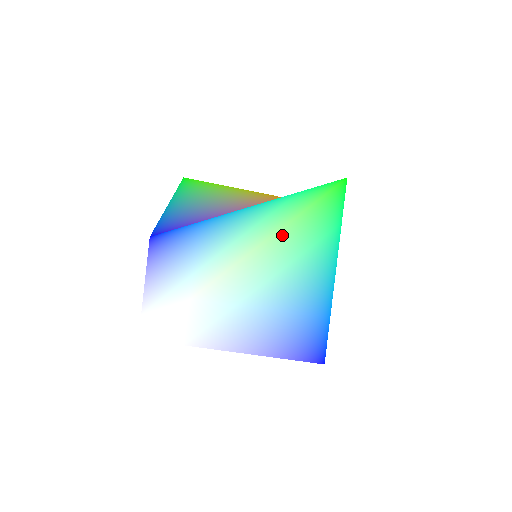
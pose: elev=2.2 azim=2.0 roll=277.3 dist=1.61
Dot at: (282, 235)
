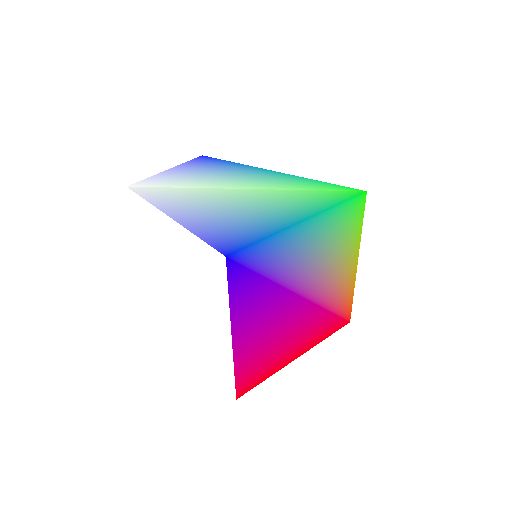
Dot at: (285, 192)
